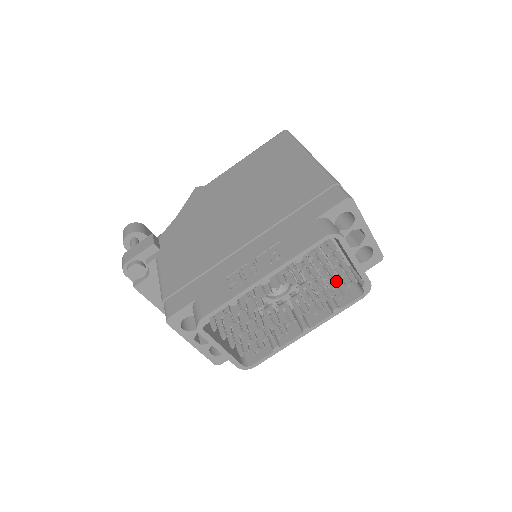
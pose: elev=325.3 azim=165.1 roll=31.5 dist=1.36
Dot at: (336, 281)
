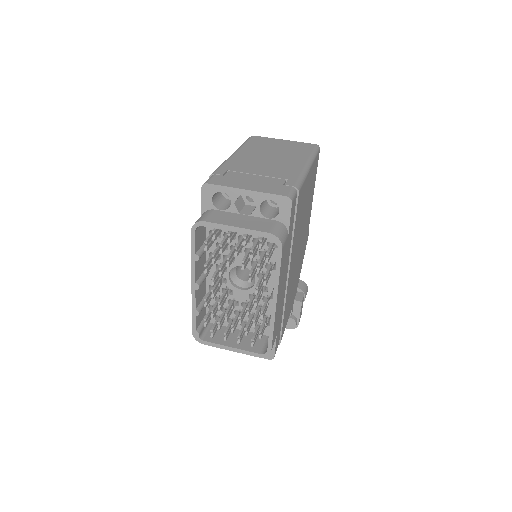
Dot at: (251, 250)
